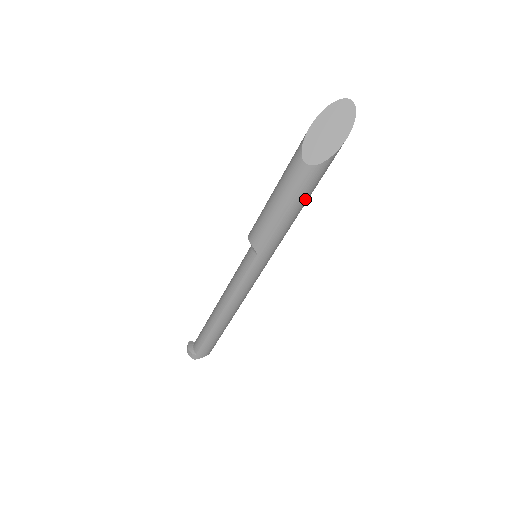
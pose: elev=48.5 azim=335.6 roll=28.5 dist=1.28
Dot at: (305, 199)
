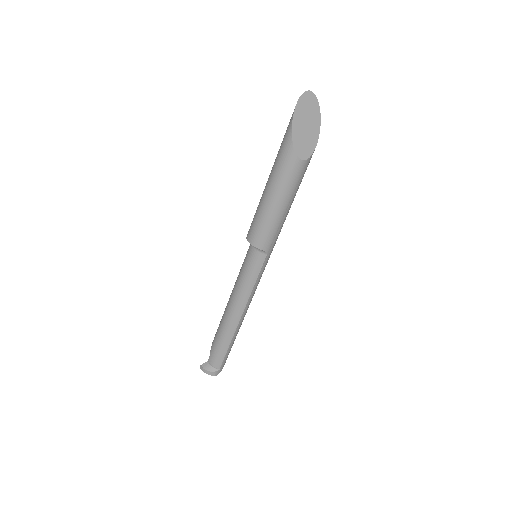
Dot at: (298, 188)
